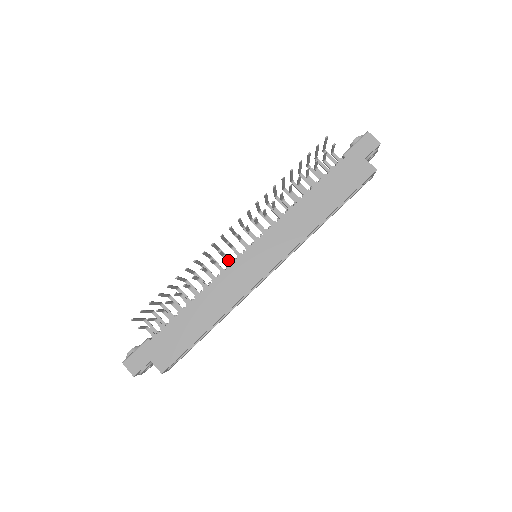
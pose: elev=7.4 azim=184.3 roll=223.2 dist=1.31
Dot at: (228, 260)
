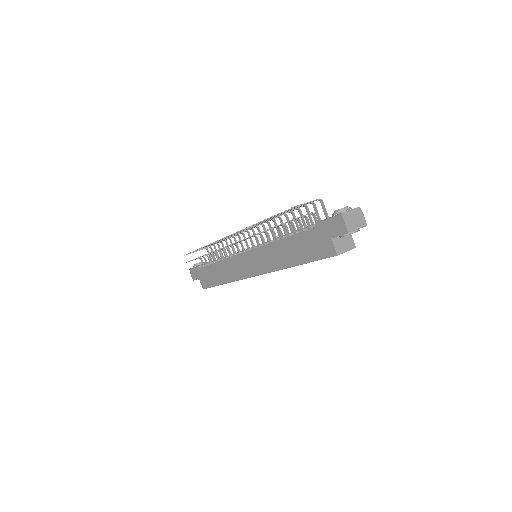
Dot at: (238, 249)
